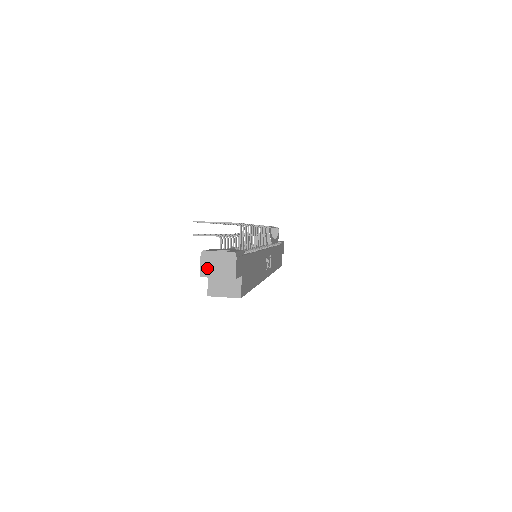
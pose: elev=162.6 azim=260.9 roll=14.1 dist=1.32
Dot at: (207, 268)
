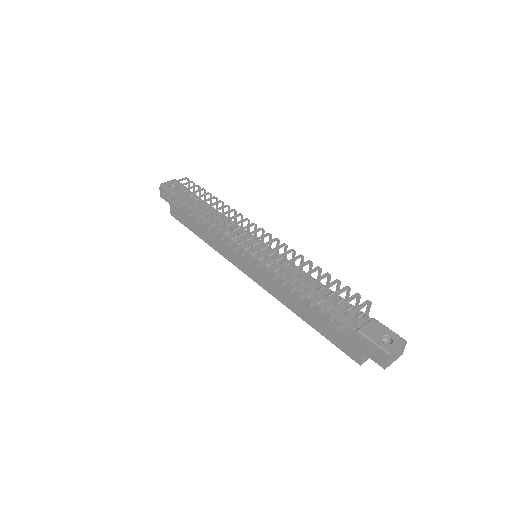
Dot at: (390, 362)
